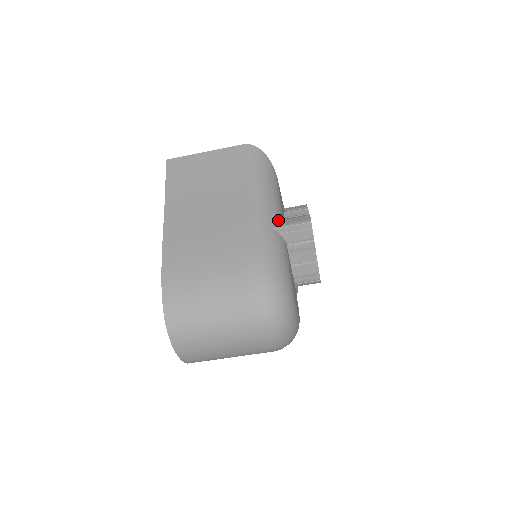
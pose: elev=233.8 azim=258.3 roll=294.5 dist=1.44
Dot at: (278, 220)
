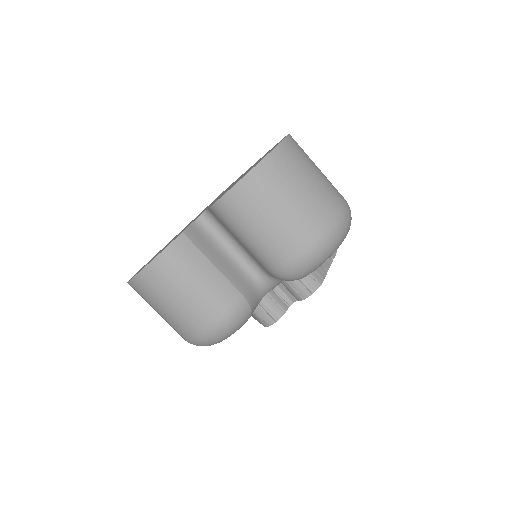
Dot at: occluded
